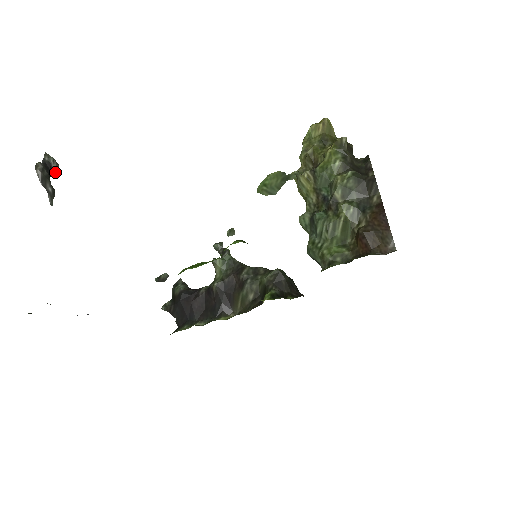
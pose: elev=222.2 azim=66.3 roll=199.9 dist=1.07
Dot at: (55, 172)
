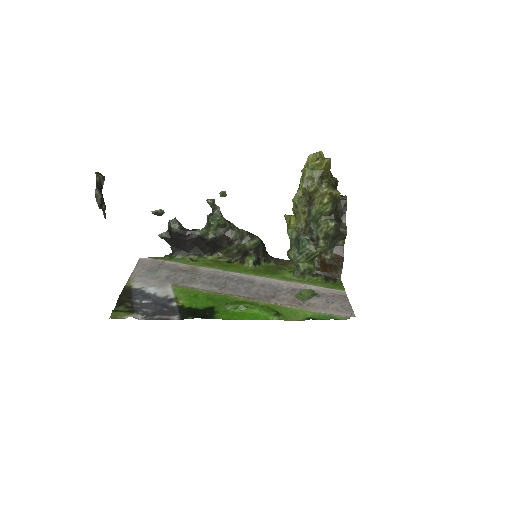
Dot at: (102, 185)
